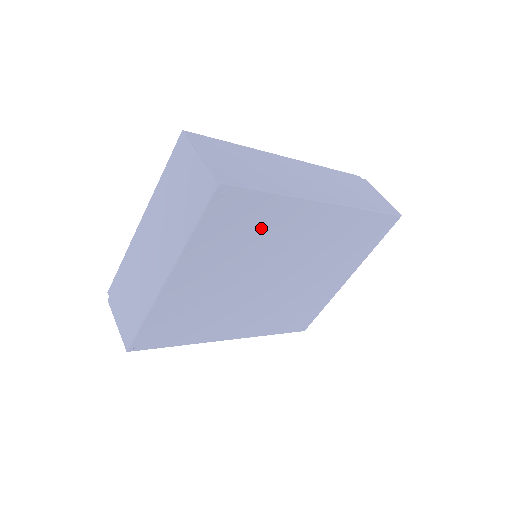
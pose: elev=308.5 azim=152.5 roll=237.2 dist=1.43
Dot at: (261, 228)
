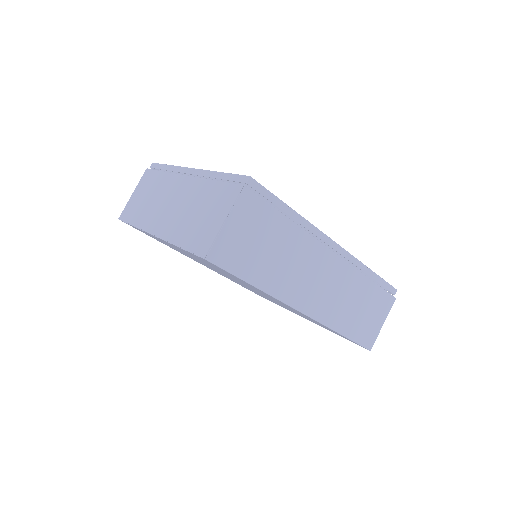
Dot at: (237, 279)
